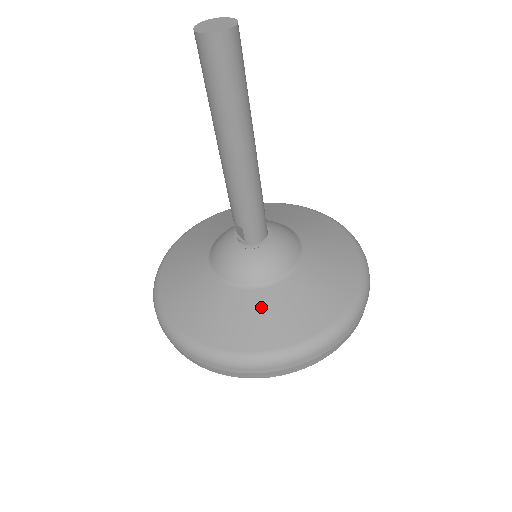
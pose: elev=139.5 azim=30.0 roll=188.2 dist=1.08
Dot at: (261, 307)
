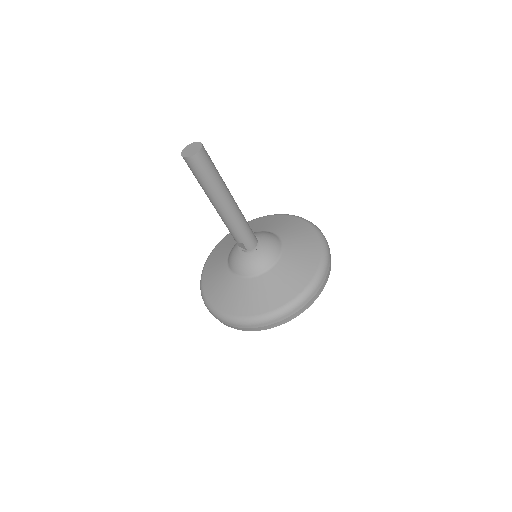
Dot at: (272, 282)
